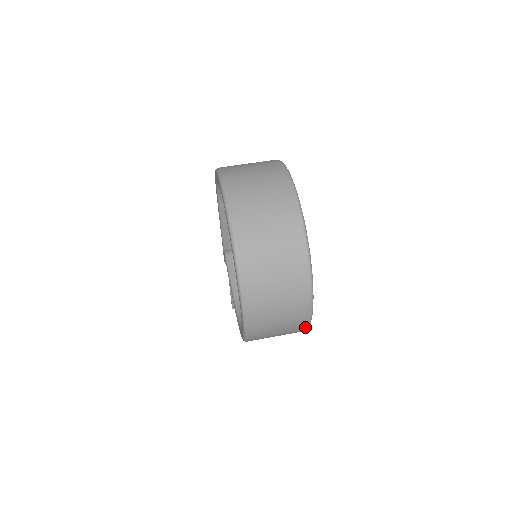
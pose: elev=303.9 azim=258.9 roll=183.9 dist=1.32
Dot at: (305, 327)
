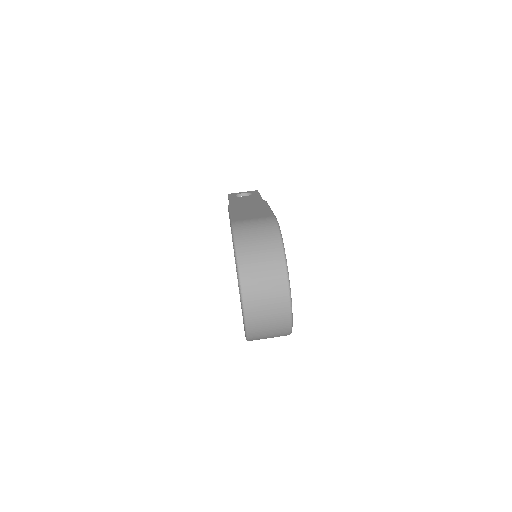
Dot at: occluded
